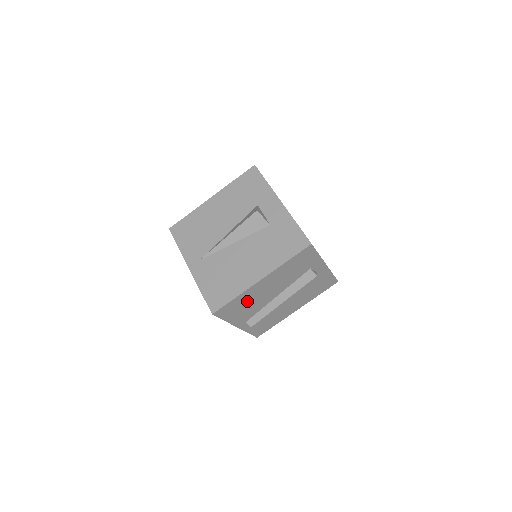
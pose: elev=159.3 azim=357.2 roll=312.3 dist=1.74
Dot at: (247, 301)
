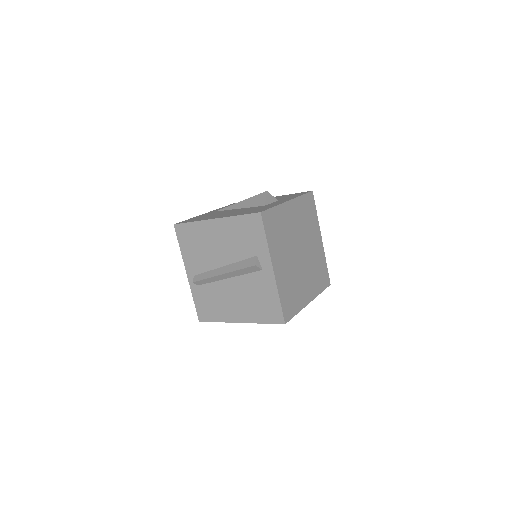
Dot at: (200, 240)
